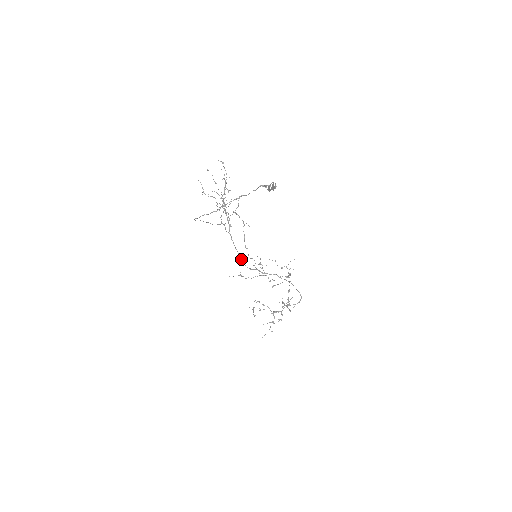
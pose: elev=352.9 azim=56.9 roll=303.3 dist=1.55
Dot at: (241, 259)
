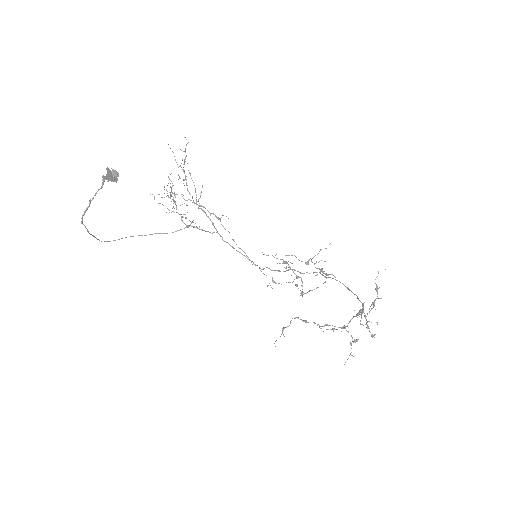
Dot at: occluded
